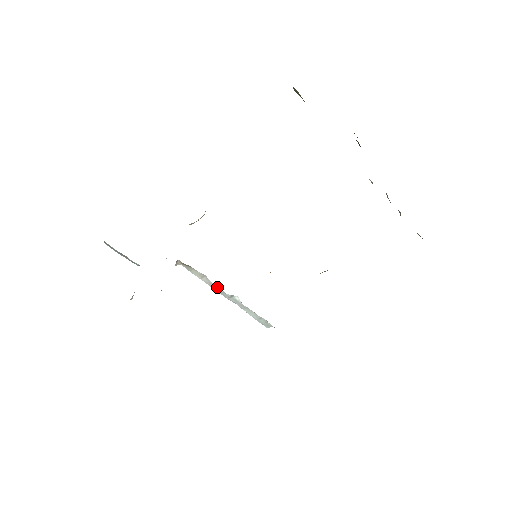
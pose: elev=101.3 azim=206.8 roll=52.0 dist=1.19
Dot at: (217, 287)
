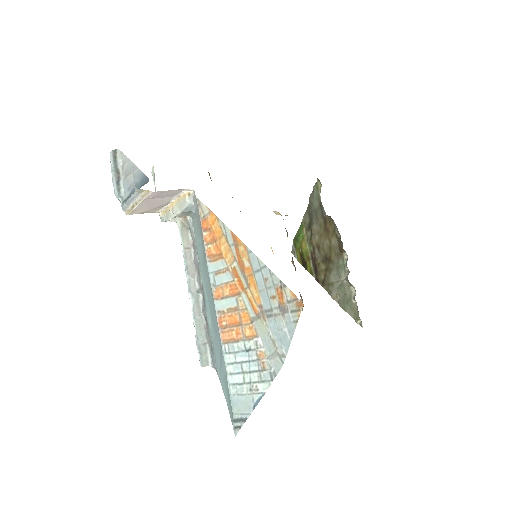
Dot at: (192, 270)
